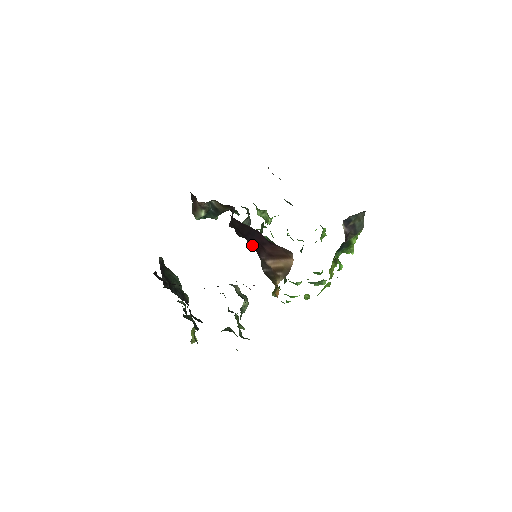
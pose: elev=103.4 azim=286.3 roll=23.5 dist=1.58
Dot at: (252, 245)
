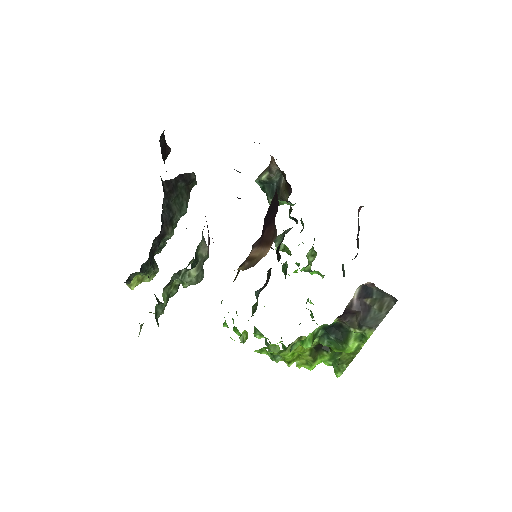
Dot at: occluded
